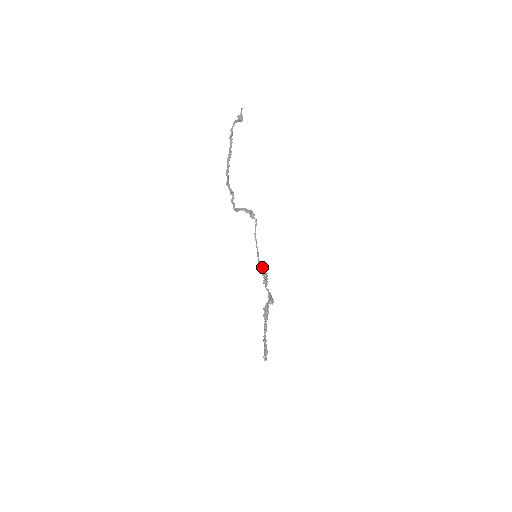
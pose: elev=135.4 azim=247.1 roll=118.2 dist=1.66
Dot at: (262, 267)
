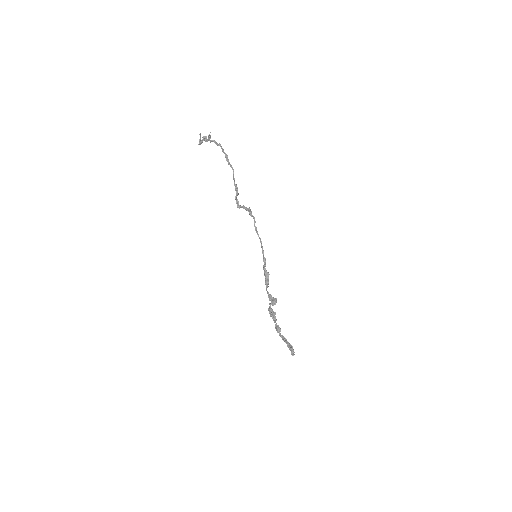
Dot at: occluded
